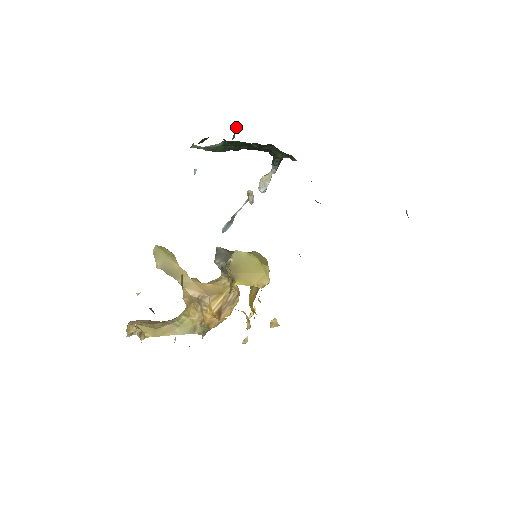
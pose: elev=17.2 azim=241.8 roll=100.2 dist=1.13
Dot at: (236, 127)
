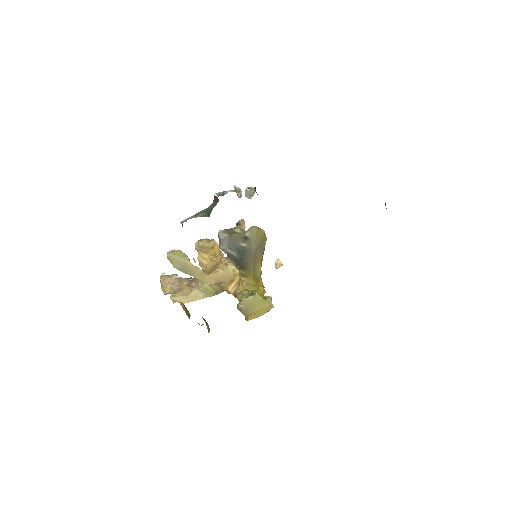
Dot at: occluded
